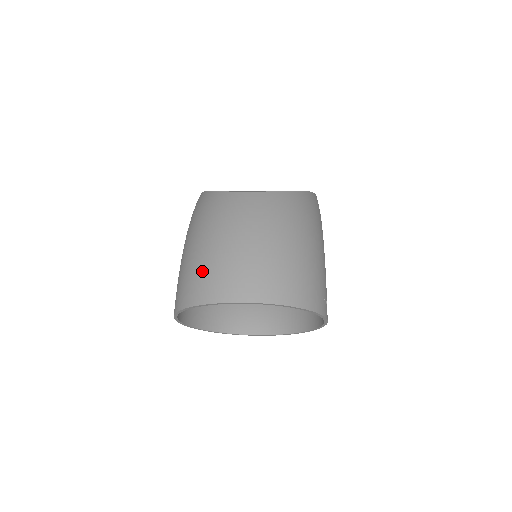
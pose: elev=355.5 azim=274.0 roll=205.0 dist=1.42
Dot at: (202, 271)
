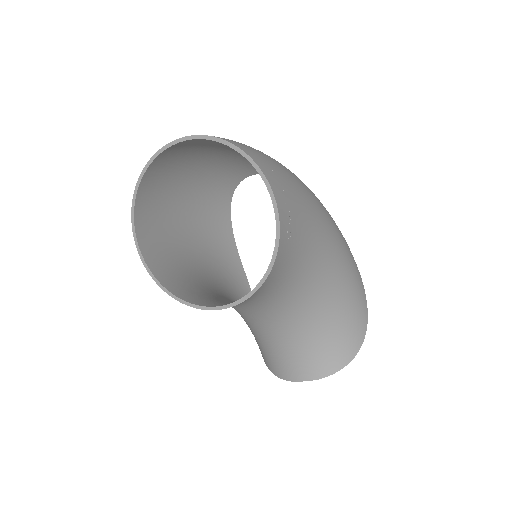
Dot at: (167, 168)
